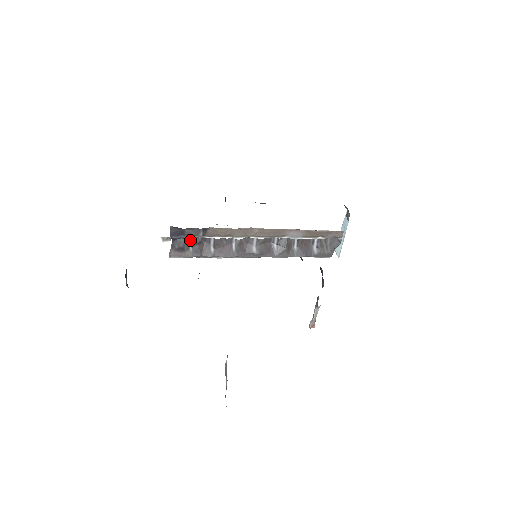
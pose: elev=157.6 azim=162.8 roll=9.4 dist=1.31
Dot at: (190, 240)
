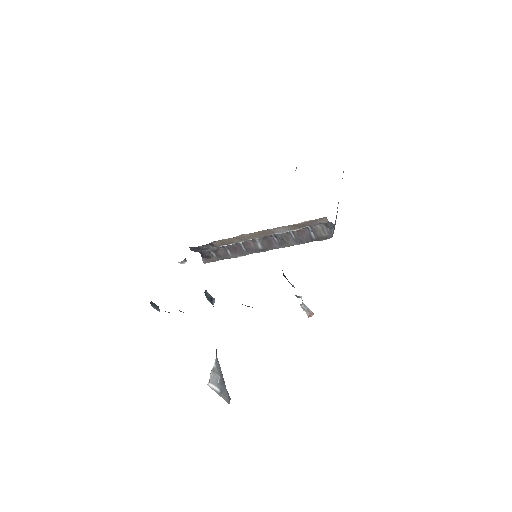
Dot at: (209, 250)
